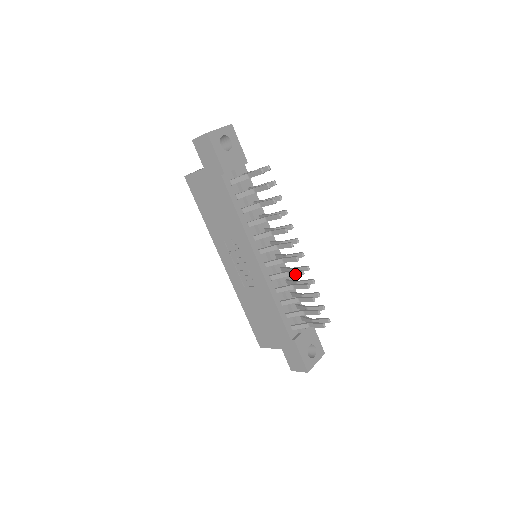
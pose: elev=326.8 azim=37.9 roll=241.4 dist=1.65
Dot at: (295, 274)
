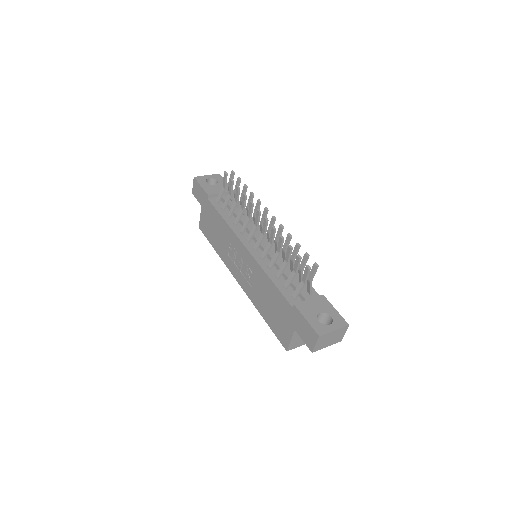
Dot at: (272, 236)
